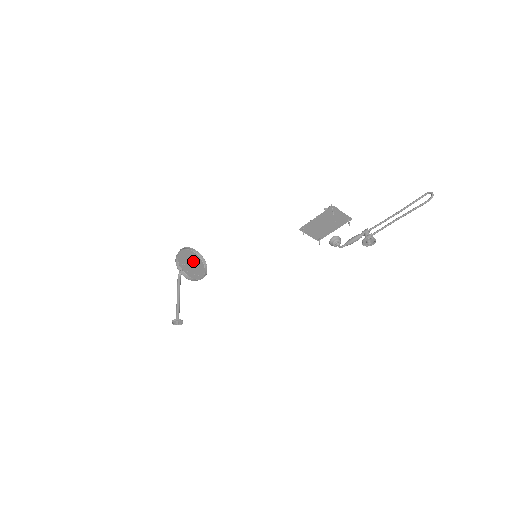
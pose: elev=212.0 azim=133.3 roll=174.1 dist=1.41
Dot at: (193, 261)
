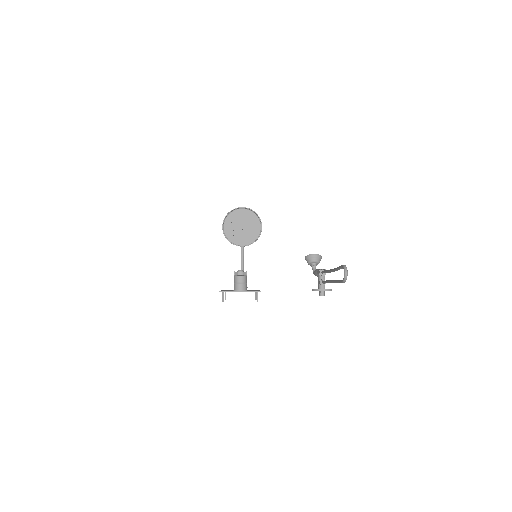
Dot at: (245, 221)
